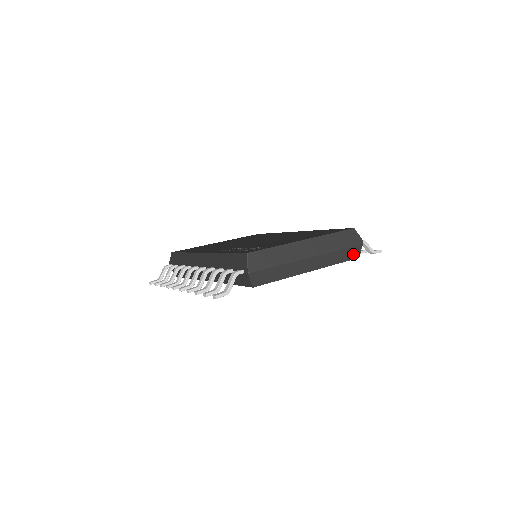
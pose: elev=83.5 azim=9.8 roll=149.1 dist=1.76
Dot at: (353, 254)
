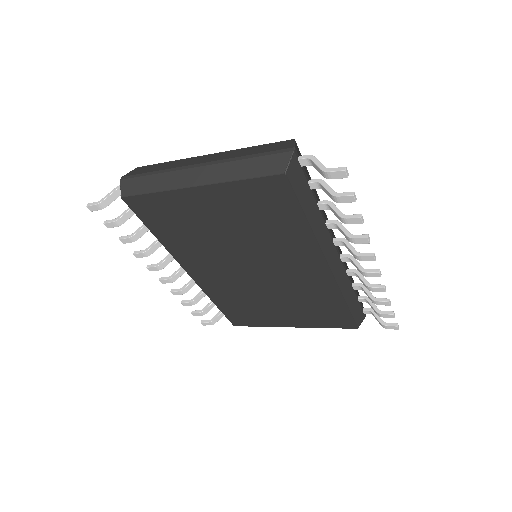
Dot at: (273, 167)
